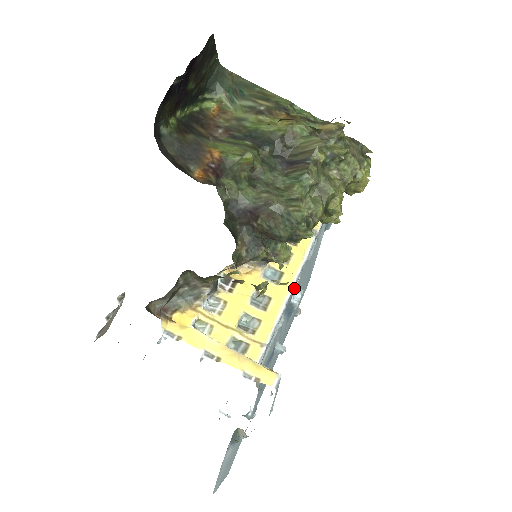
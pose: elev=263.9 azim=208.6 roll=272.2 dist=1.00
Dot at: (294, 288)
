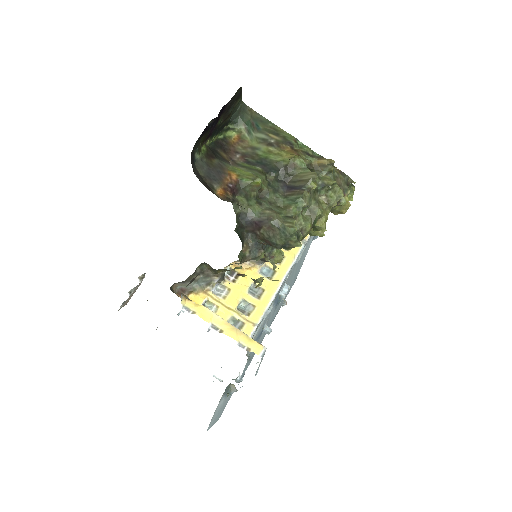
Dot at: (283, 284)
